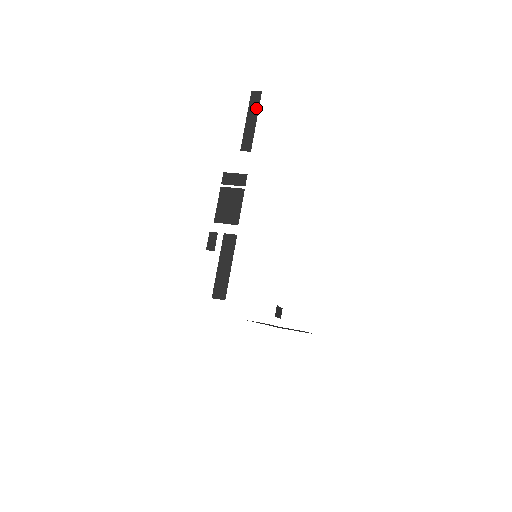
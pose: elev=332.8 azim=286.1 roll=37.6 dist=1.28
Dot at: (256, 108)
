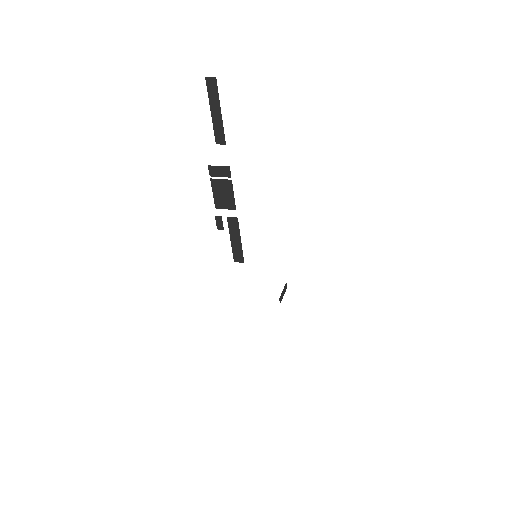
Dot at: (216, 97)
